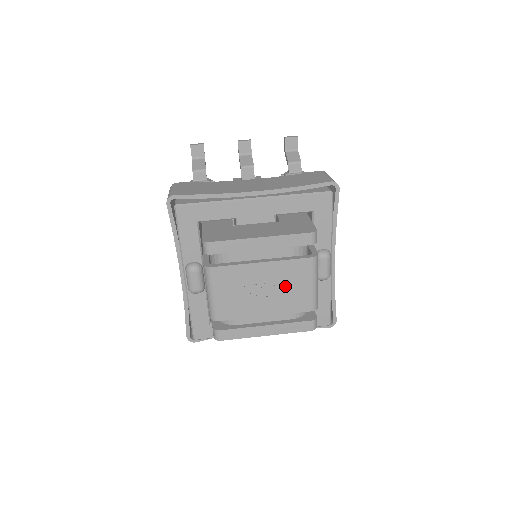
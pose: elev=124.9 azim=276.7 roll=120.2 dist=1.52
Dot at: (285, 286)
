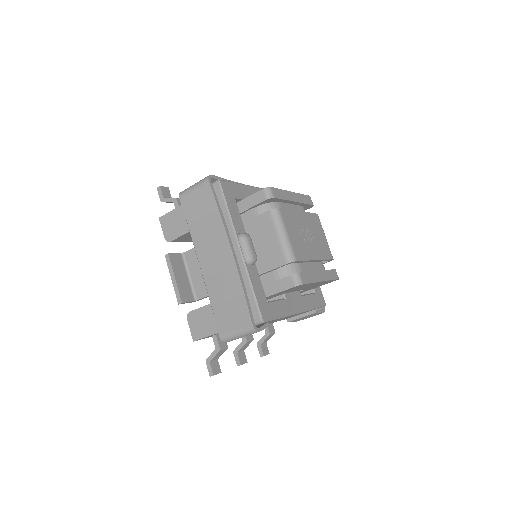
Dot at: (315, 234)
